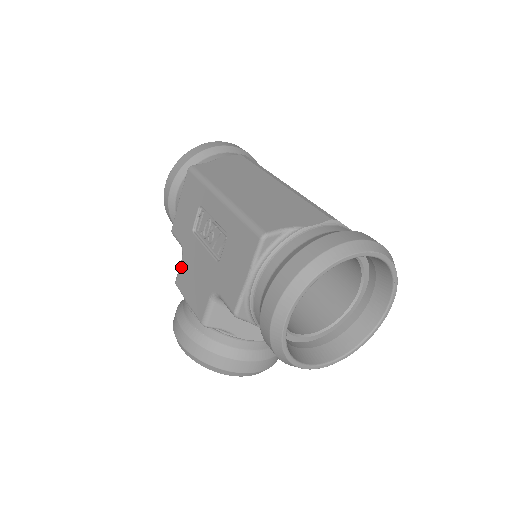
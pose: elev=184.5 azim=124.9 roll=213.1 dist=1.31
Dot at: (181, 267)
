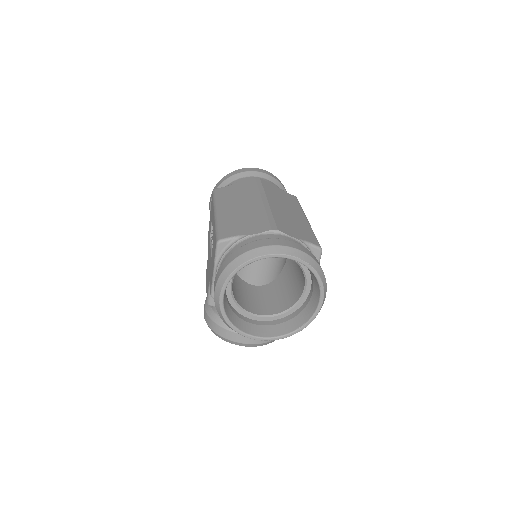
Dot at: (207, 263)
